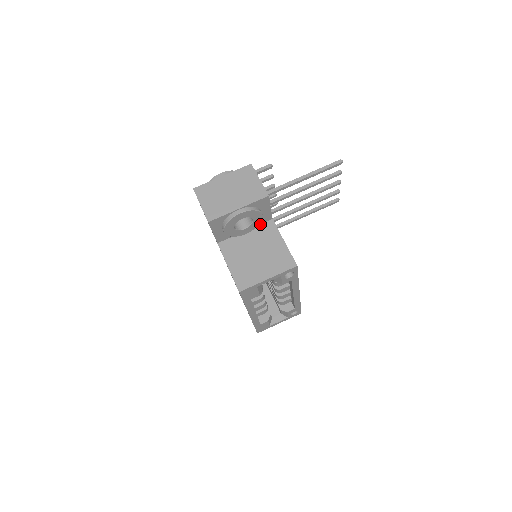
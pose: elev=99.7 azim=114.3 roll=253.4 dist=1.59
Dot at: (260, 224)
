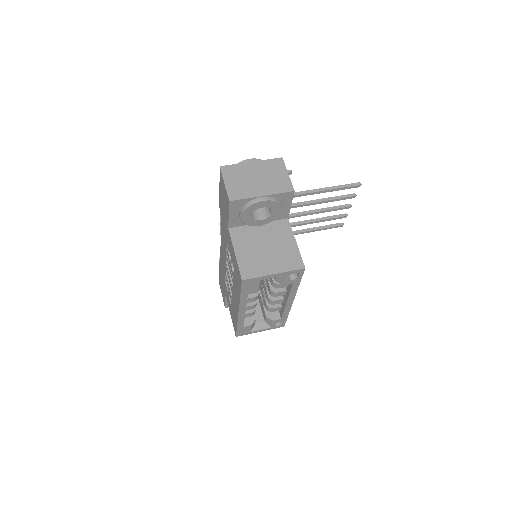
Dot at: (275, 220)
